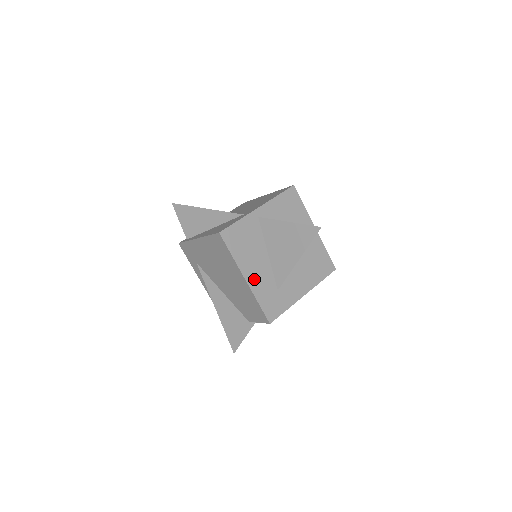
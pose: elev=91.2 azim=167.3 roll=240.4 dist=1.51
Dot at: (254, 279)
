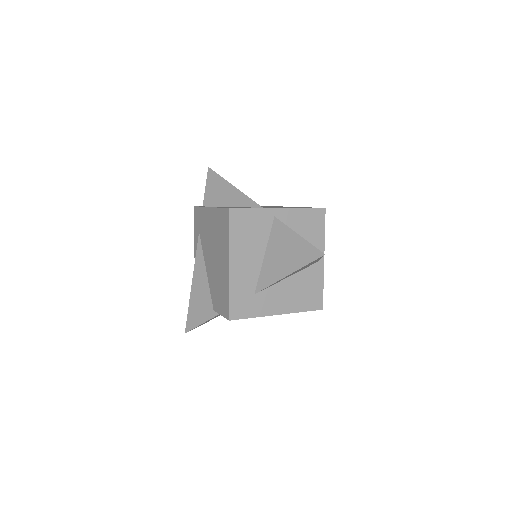
Dot at: (238, 270)
